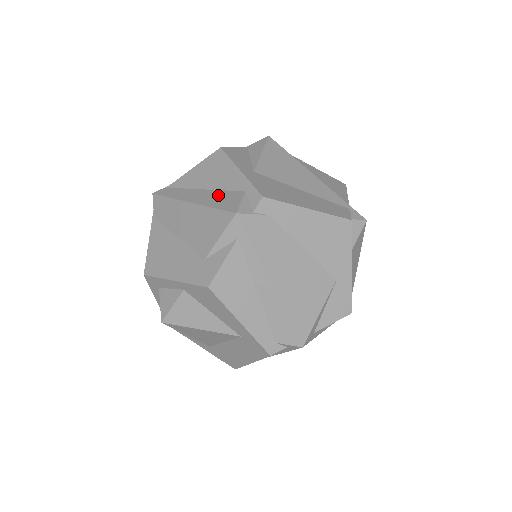
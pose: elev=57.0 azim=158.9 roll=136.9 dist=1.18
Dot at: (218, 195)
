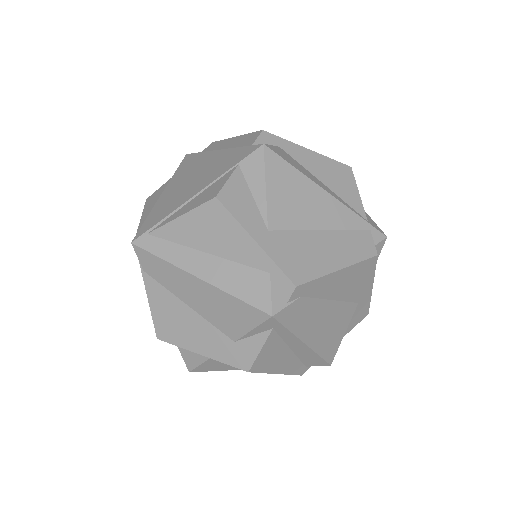
Dot at: (234, 272)
